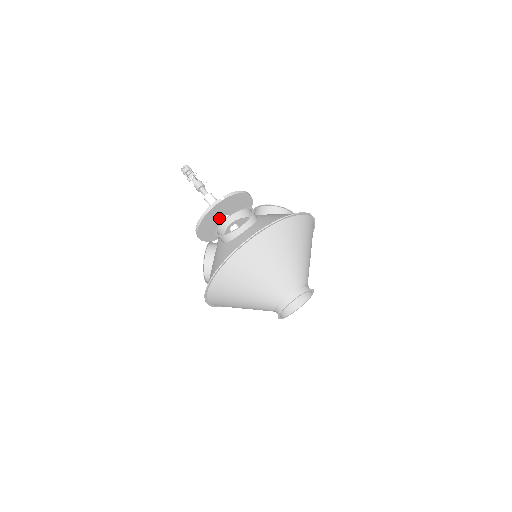
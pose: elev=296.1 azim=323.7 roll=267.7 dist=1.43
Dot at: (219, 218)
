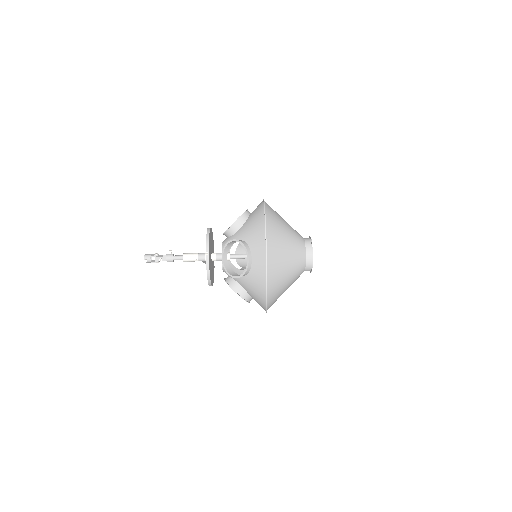
Dot at: (211, 263)
